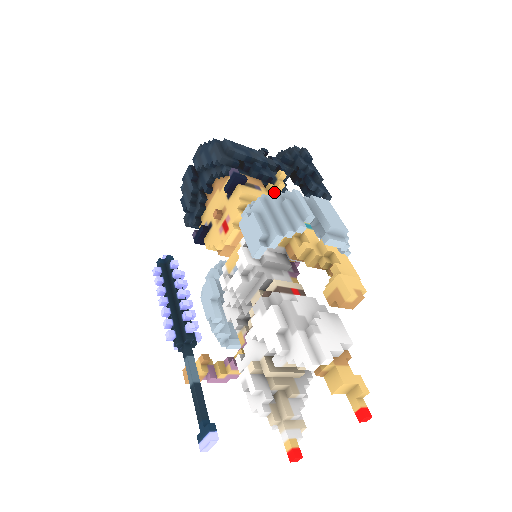
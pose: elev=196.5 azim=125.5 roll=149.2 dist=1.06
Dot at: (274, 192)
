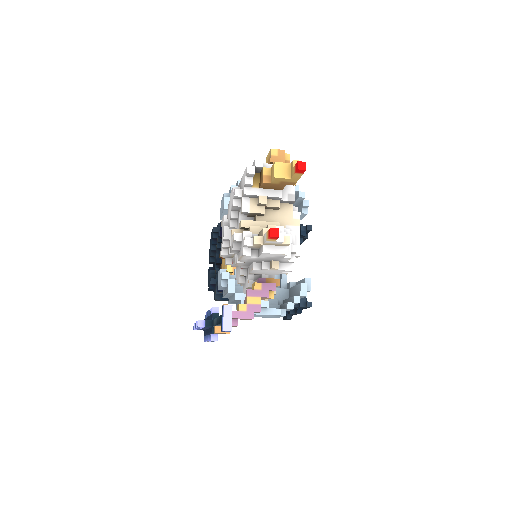
Dot at: occluded
